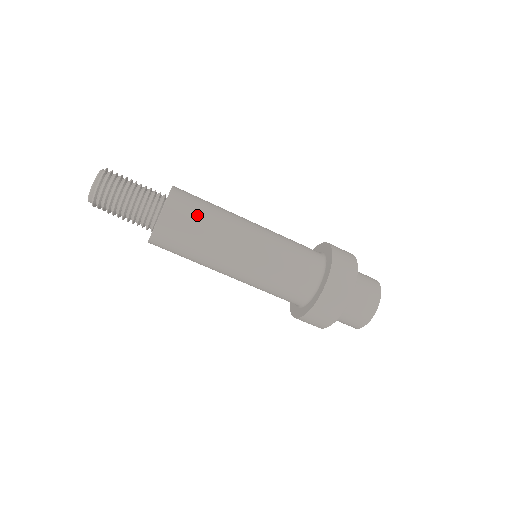
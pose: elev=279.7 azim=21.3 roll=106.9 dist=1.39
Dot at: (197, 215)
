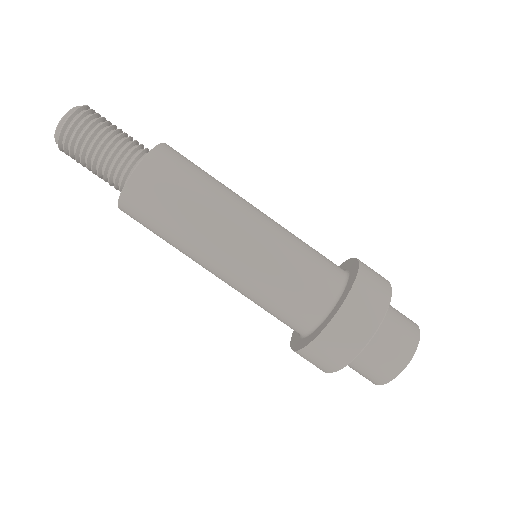
Dot at: (178, 188)
